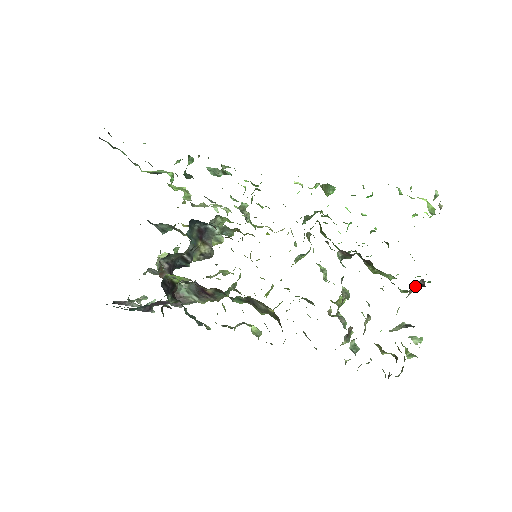
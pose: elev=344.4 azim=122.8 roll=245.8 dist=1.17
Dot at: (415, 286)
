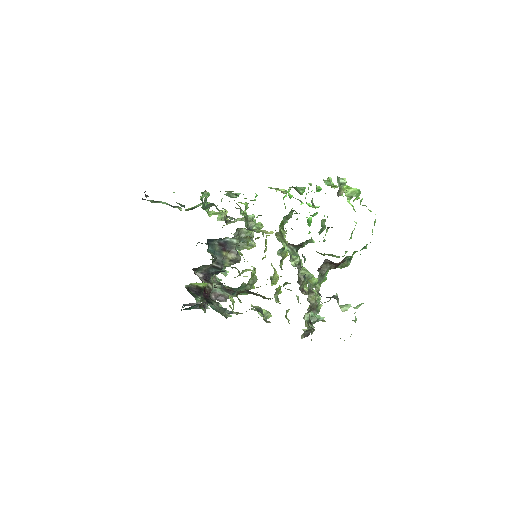
Dot at: (326, 265)
